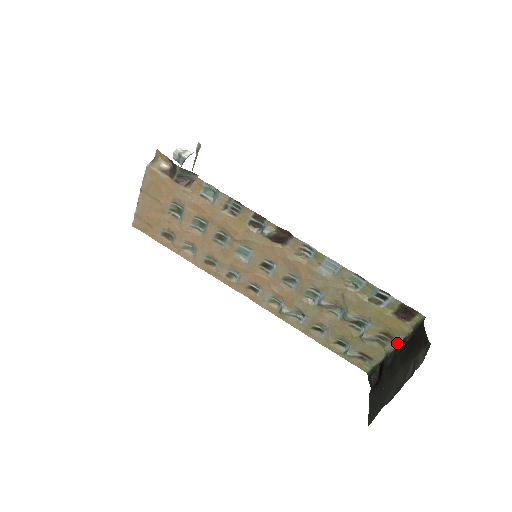
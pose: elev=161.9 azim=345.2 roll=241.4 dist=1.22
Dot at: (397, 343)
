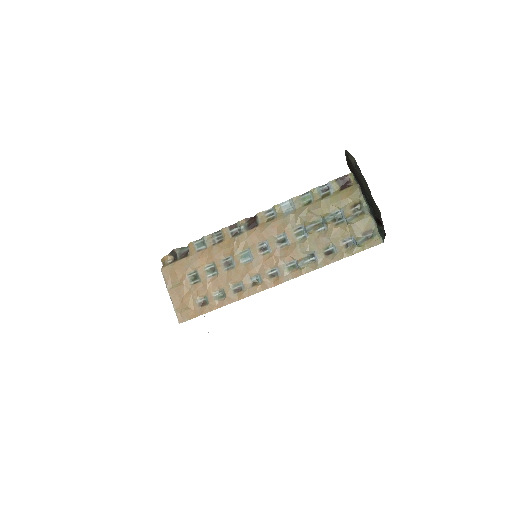
Dot at: (364, 201)
